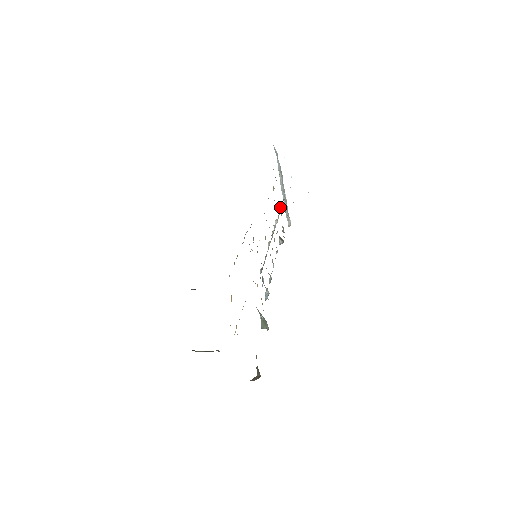
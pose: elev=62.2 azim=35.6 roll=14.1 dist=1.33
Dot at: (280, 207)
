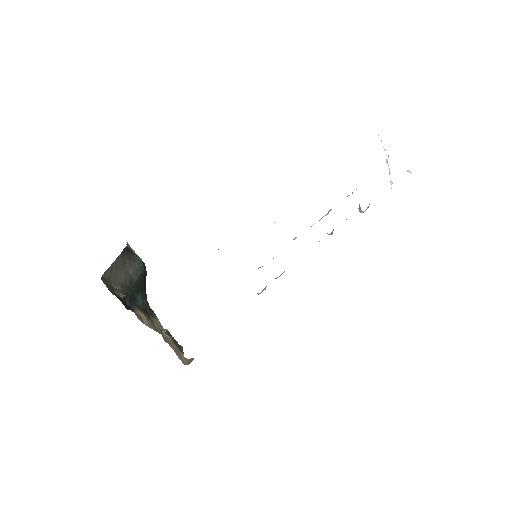
Dot at: occluded
